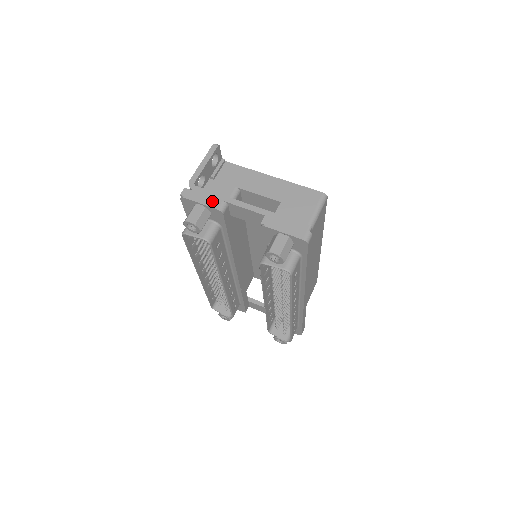
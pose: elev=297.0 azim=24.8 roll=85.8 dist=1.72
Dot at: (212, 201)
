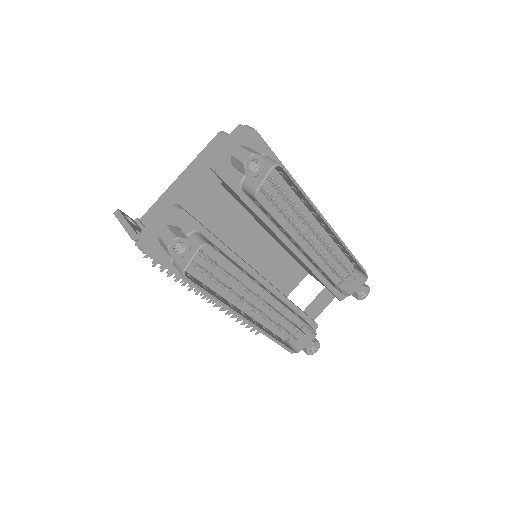
Dot at: (164, 217)
